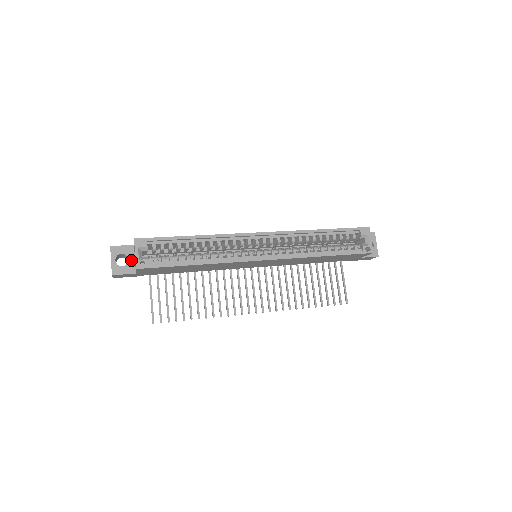
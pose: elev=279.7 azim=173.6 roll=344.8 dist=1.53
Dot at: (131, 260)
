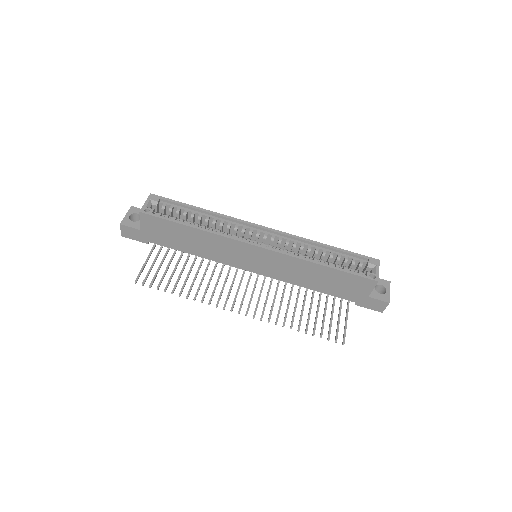
Dot at: occluded
